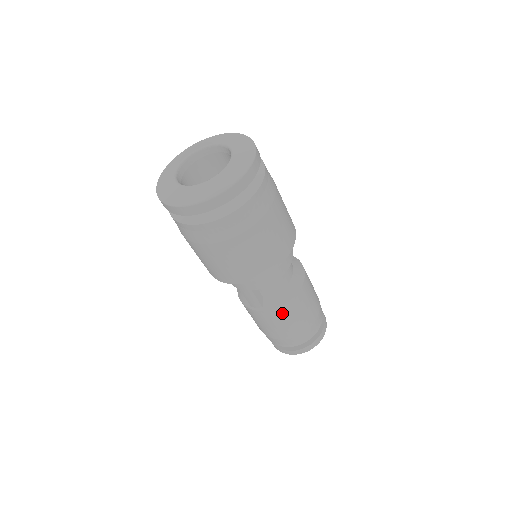
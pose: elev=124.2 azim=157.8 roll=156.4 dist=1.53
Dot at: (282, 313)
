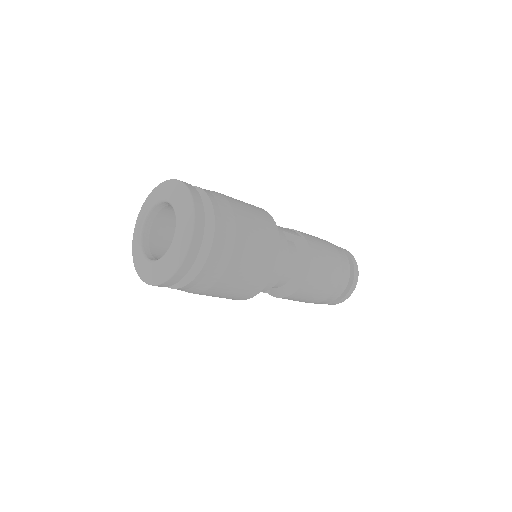
Dot at: (288, 299)
